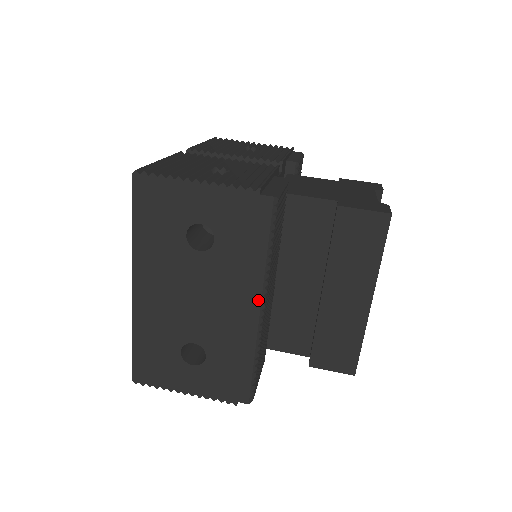
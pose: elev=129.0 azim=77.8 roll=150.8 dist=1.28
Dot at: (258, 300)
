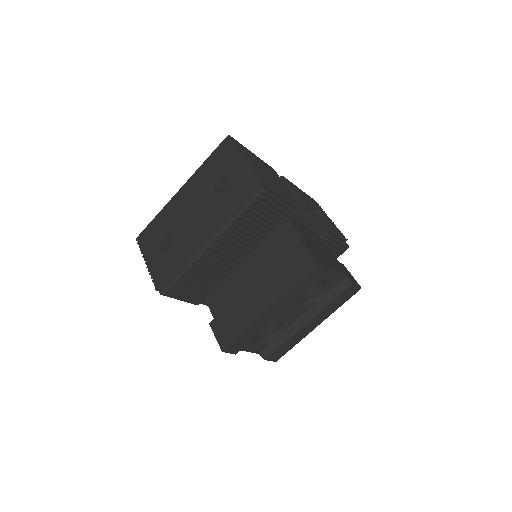
Dot at: (213, 237)
